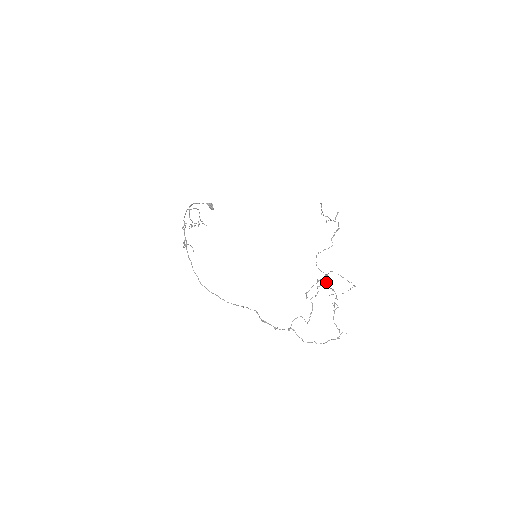
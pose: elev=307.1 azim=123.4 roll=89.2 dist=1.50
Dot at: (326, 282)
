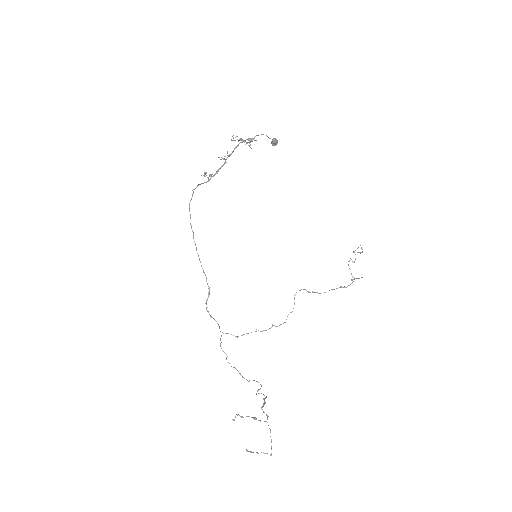
Dot at: occluded
